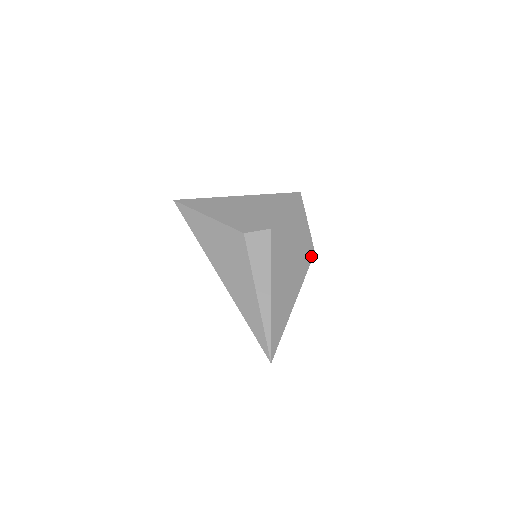
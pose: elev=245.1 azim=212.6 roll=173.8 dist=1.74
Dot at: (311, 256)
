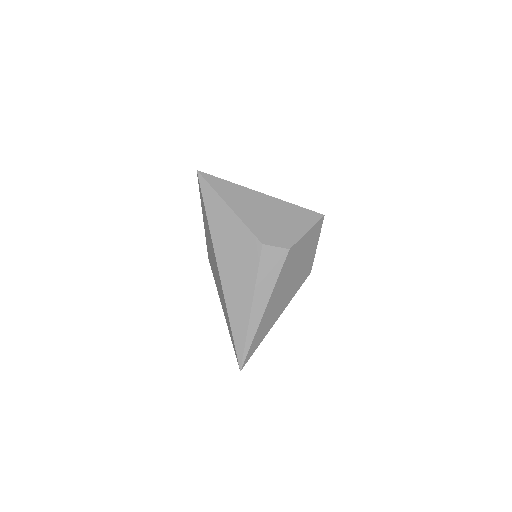
Dot at: (307, 276)
